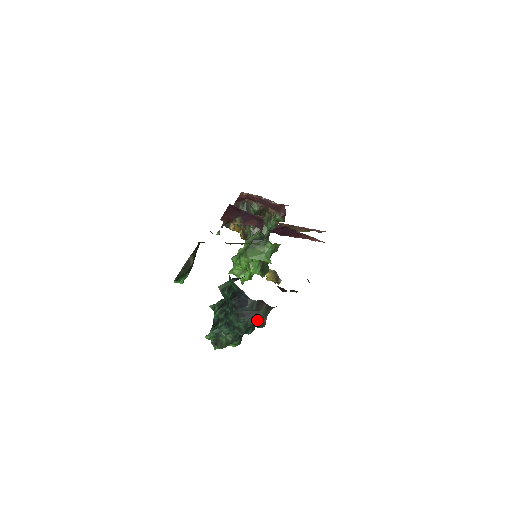
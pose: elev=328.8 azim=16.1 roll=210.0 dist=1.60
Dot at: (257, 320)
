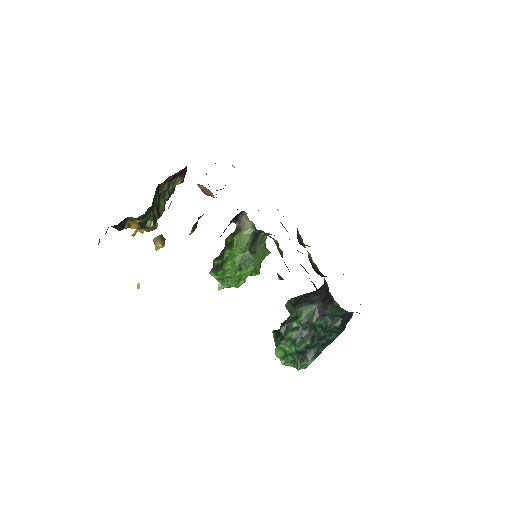
Dot at: occluded
